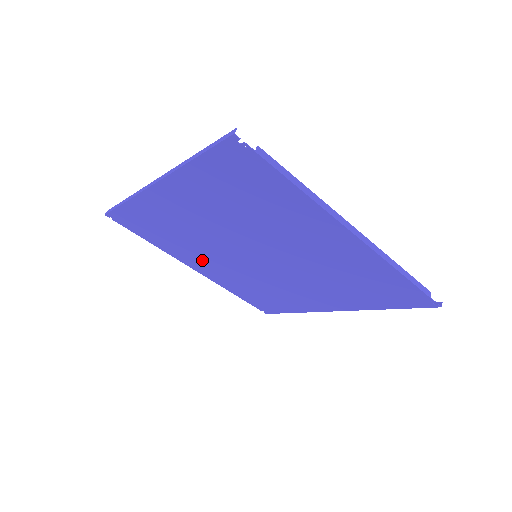
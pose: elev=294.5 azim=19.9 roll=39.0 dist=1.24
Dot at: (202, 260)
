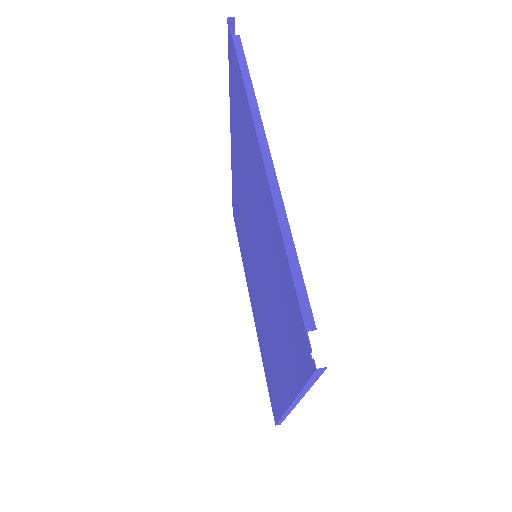
Dot at: (250, 282)
